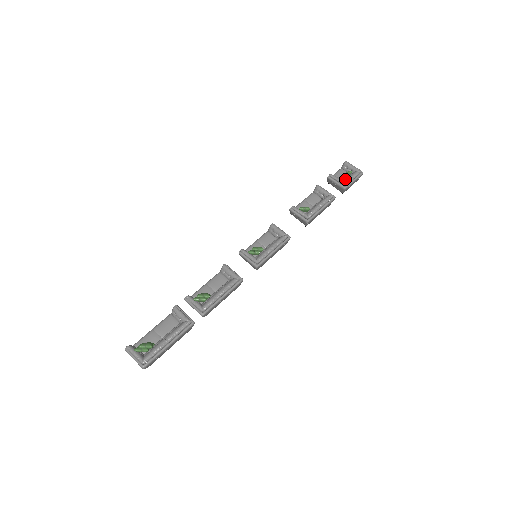
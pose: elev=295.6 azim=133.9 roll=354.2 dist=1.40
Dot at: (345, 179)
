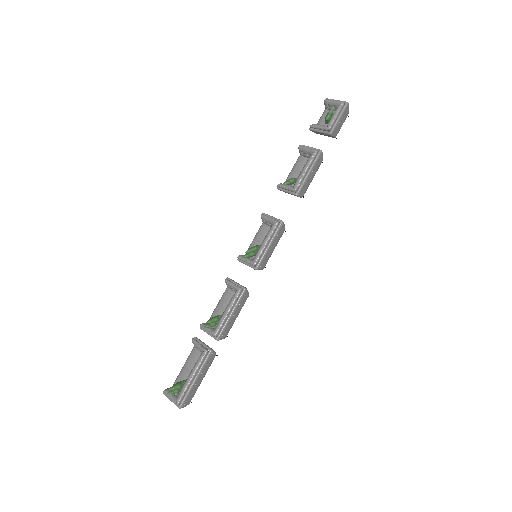
Dot at: occluded
